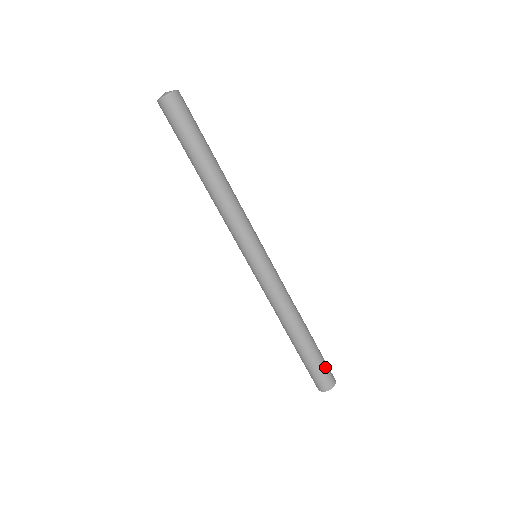
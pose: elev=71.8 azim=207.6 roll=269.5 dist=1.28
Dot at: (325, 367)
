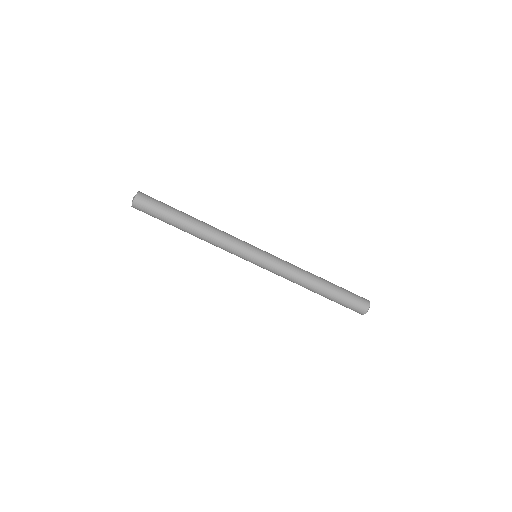
Dot at: (353, 293)
